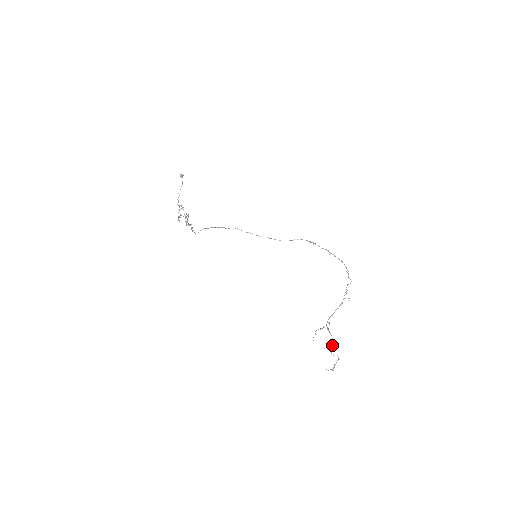
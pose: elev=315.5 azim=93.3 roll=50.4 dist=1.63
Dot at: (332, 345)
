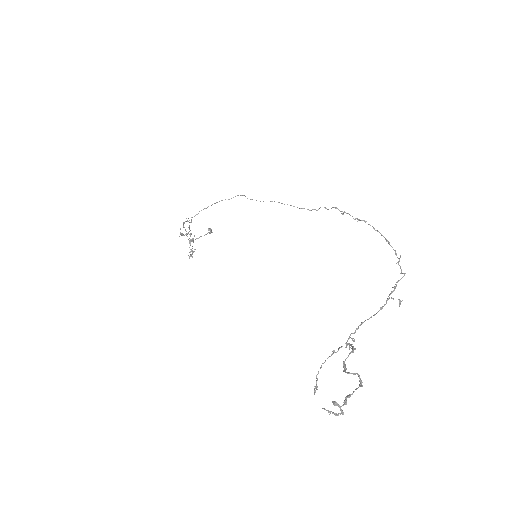
Dot at: occluded
